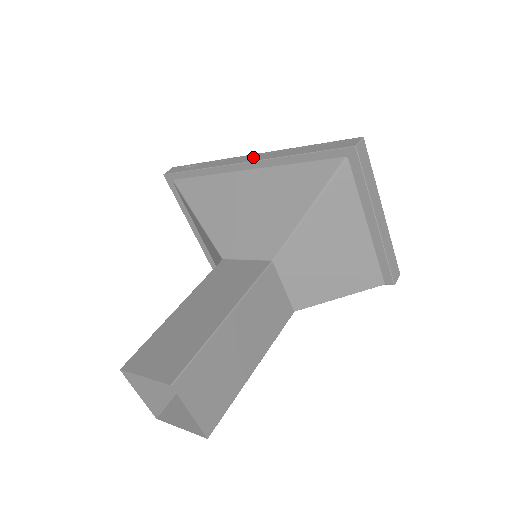
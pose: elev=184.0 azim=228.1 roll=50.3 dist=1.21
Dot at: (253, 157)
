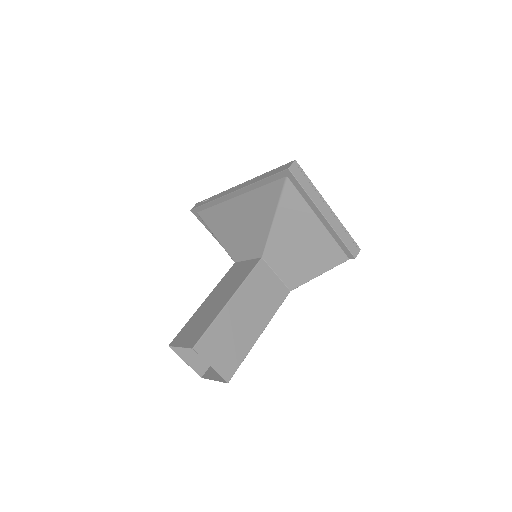
Dot at: (238, 187)
